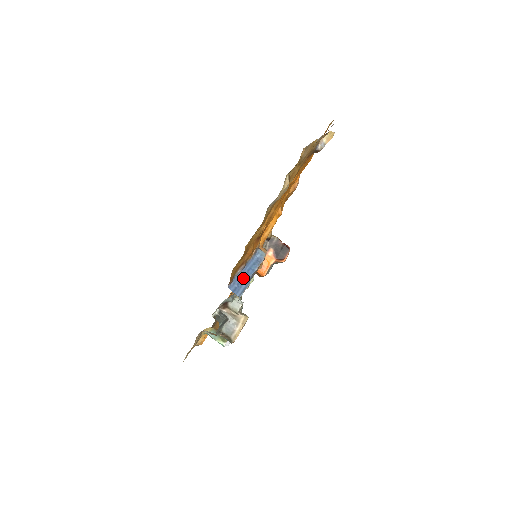
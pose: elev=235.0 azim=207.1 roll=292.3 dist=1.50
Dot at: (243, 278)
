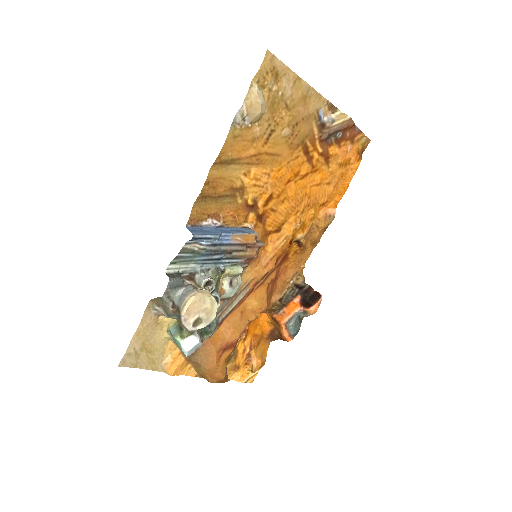
Dot at: (212, 231)
